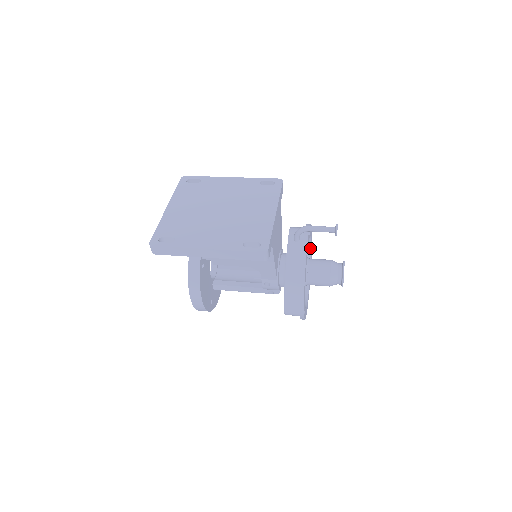
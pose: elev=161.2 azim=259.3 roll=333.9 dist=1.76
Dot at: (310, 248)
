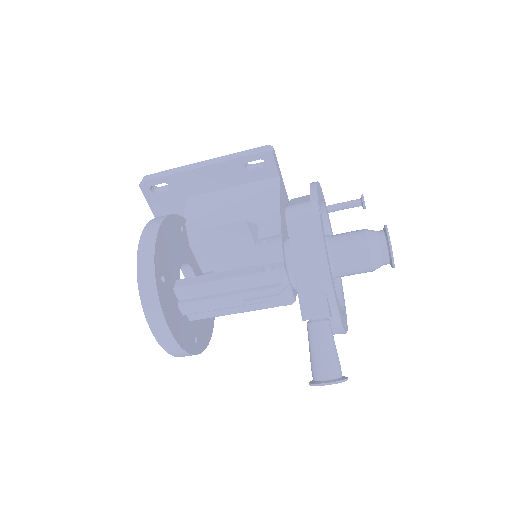
Dot at: (341, 301)
